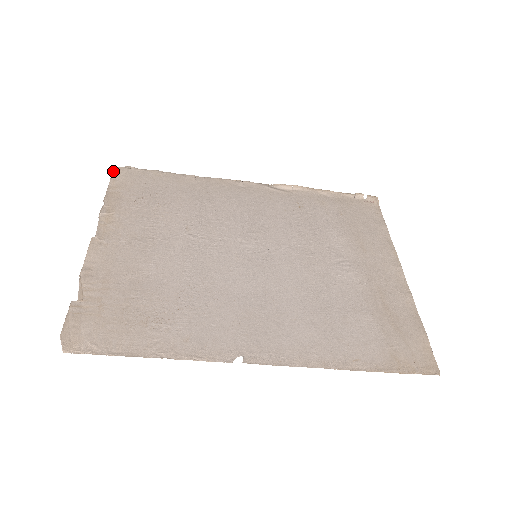
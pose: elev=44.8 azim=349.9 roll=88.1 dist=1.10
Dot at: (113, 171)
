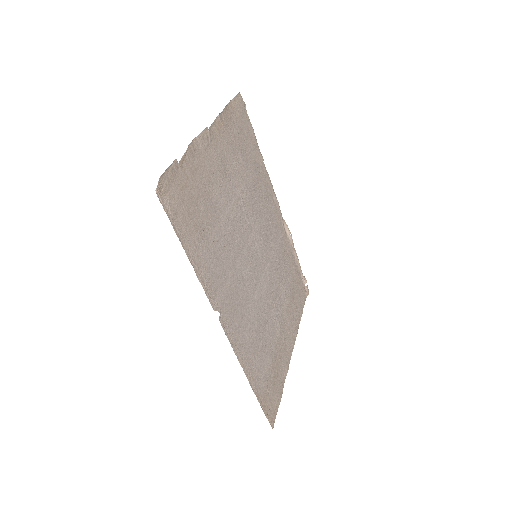
Dot at: (238, 94)
